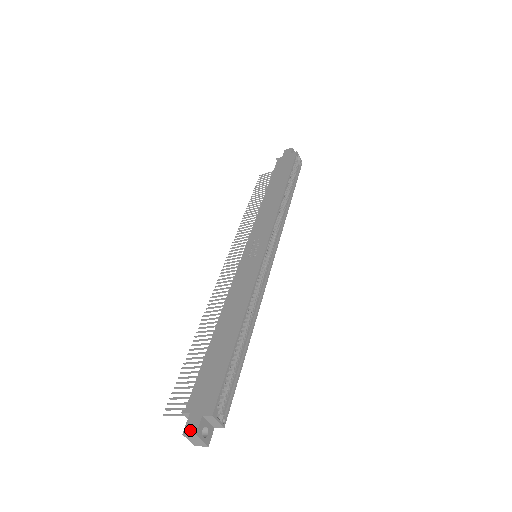
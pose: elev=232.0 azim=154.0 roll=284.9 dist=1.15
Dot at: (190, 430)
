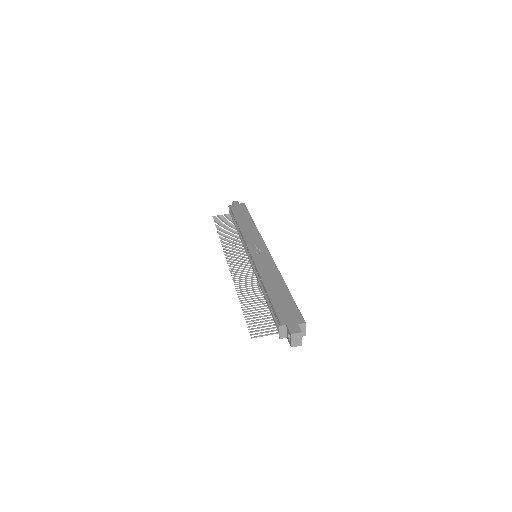
Dot at: (295, 331)
